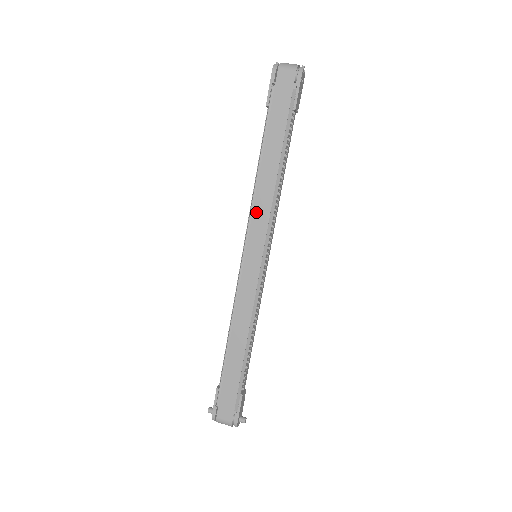
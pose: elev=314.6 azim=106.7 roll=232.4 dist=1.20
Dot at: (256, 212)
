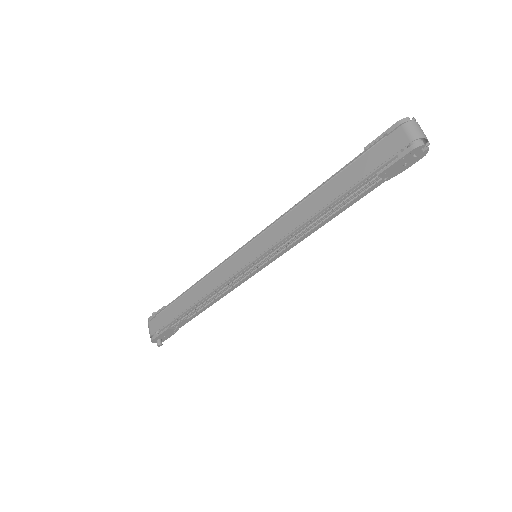
Dot at: (278, 225)
